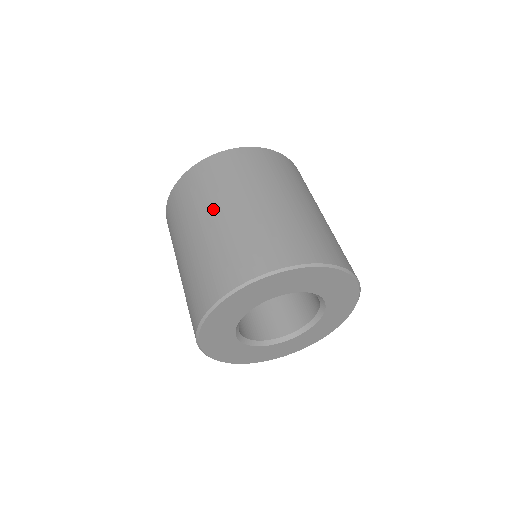
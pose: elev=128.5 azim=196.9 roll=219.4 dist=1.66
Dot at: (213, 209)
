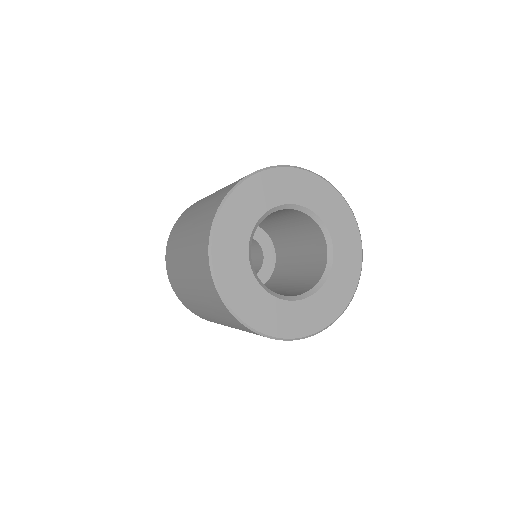
Dot at: occluded
